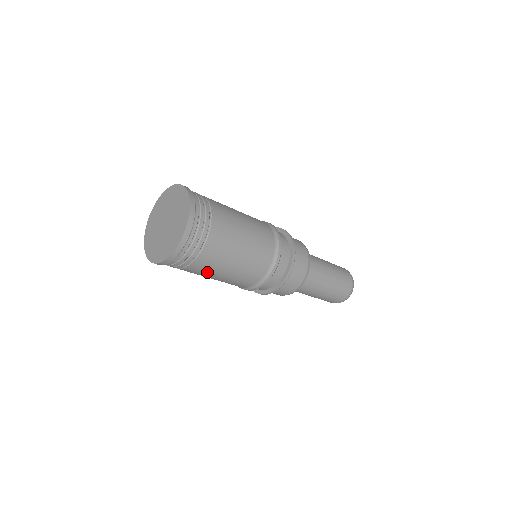
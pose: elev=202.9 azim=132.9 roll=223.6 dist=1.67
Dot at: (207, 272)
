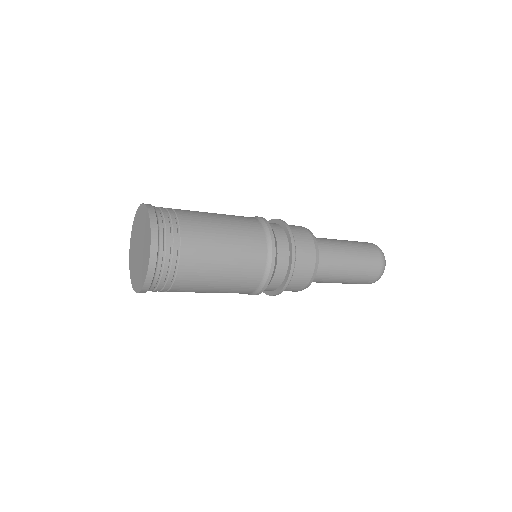
Dot at: (193, 291)
